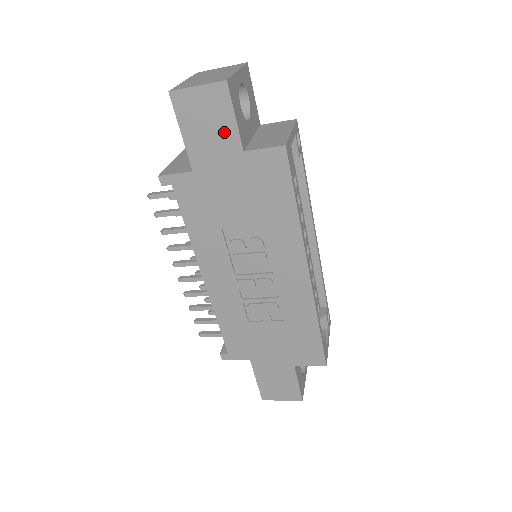
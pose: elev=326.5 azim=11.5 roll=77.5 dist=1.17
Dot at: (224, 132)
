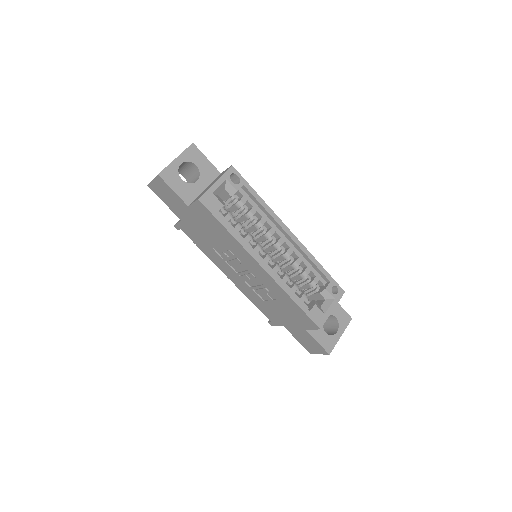
Dot at: (175, 199)
